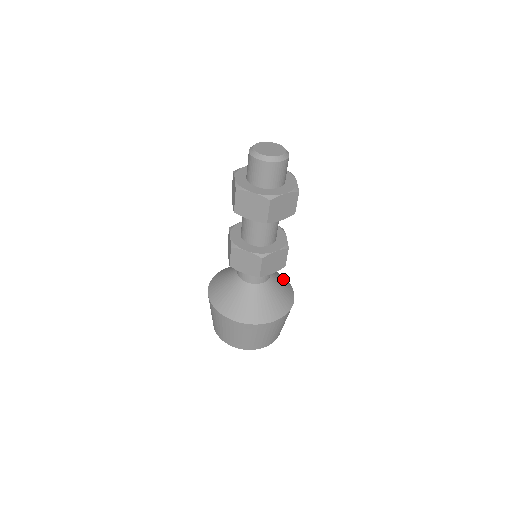
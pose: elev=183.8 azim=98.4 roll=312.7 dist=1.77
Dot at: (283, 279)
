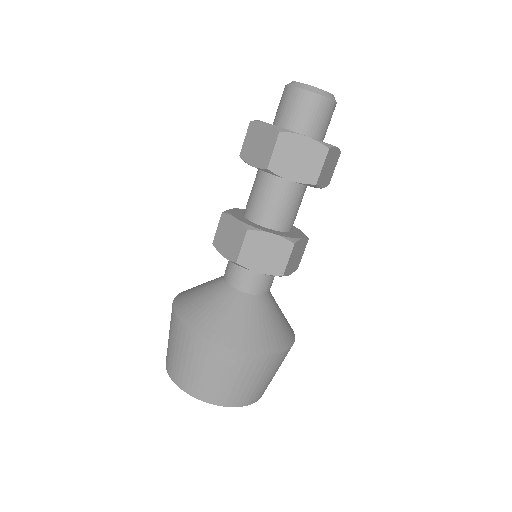
Dot at: occluded
